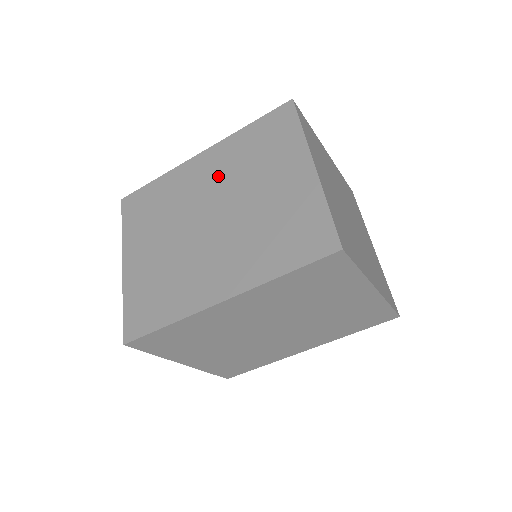
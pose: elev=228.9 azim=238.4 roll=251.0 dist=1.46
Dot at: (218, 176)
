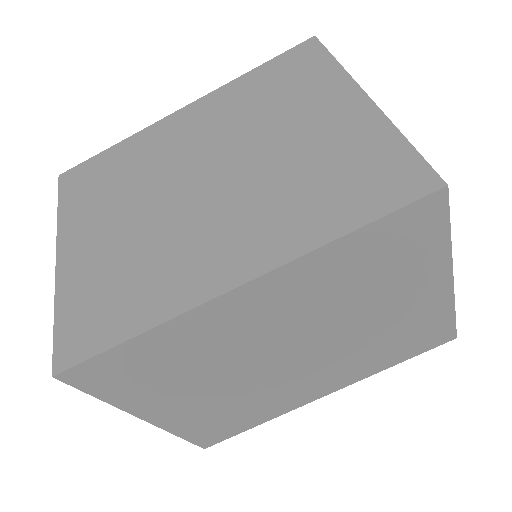
Dot at: (213, 128)
